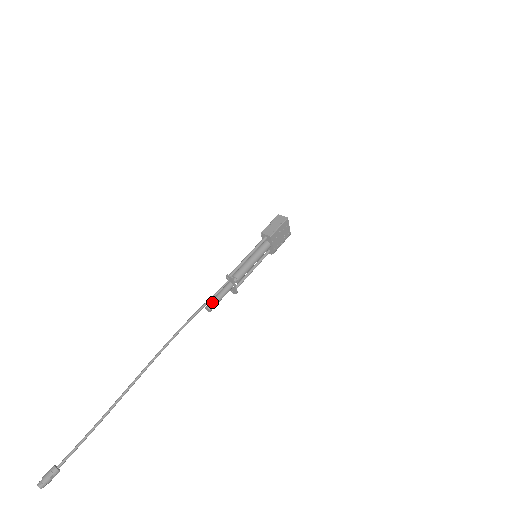
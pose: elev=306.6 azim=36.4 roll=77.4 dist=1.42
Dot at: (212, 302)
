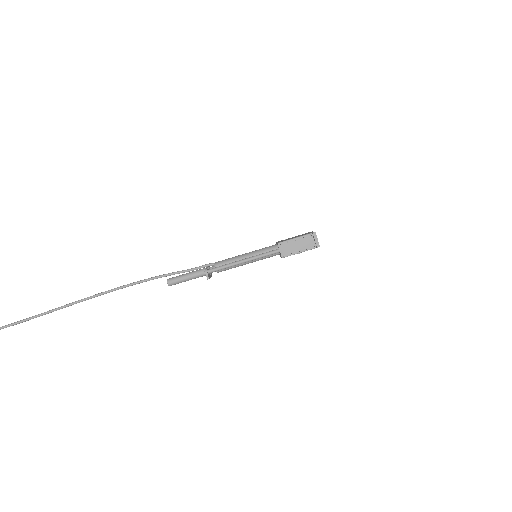
Dot at: (176, 281)
